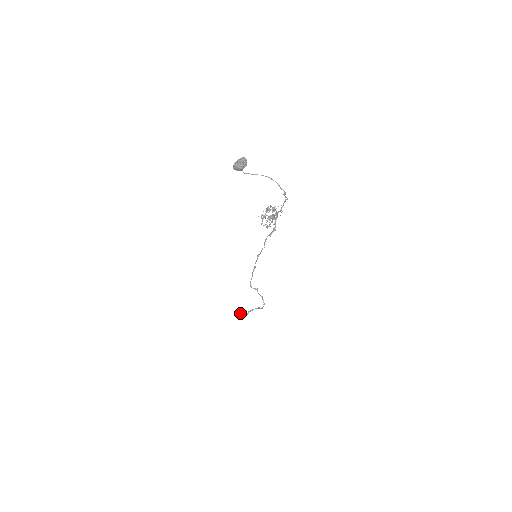
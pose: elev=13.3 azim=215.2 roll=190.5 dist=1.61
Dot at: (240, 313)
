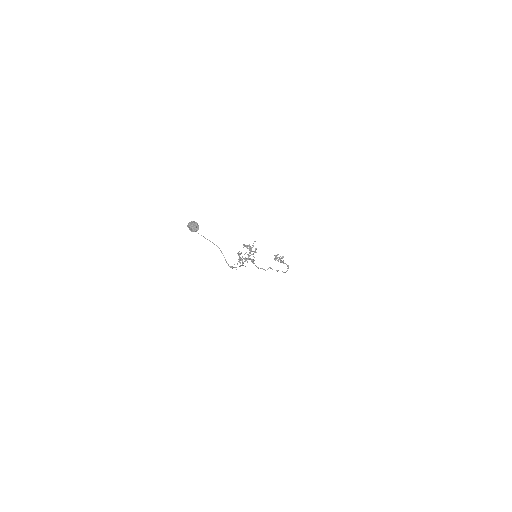
Dot at: (277, 257)
